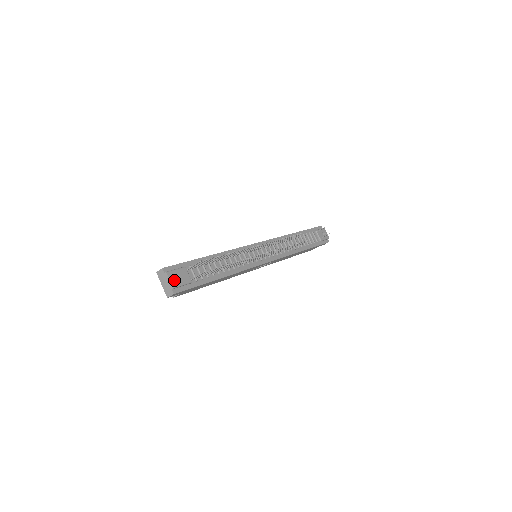
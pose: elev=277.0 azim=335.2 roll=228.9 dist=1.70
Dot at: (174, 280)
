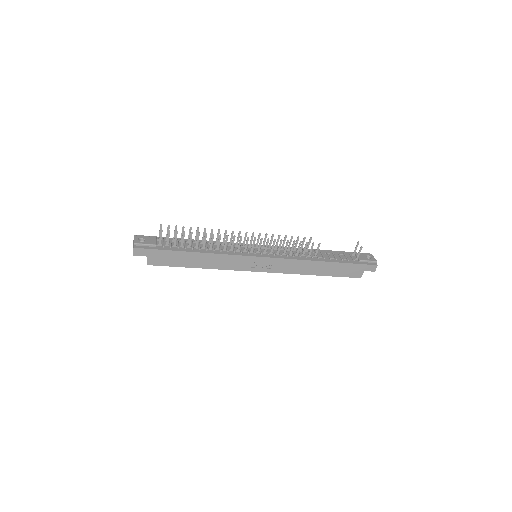
Dot at: occluded
